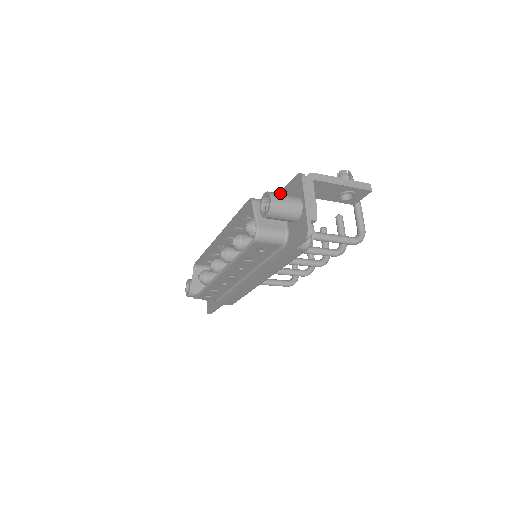
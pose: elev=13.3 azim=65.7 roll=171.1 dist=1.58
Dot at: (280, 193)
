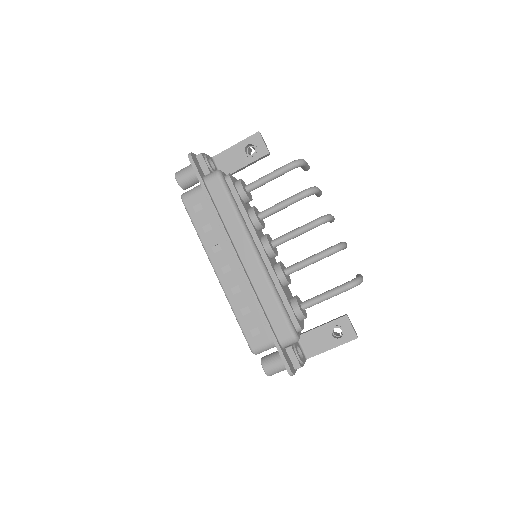
Dot at: occluded
